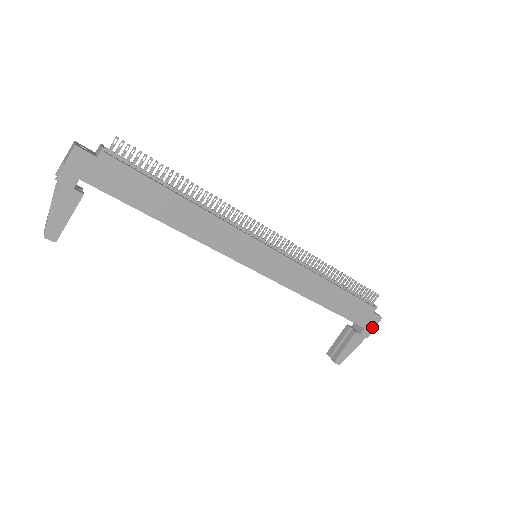
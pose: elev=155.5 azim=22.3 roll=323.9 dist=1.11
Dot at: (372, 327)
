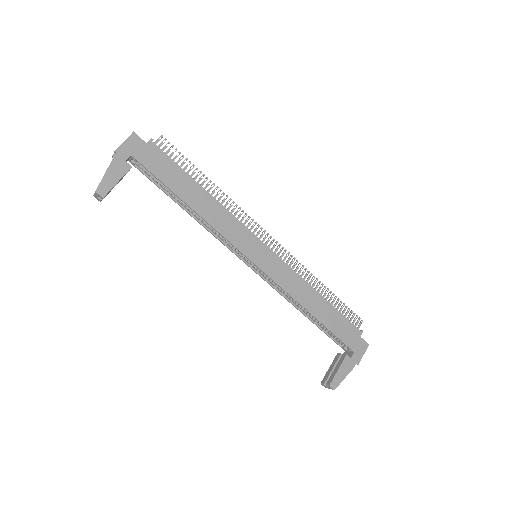
Dot at: (361, 353)
